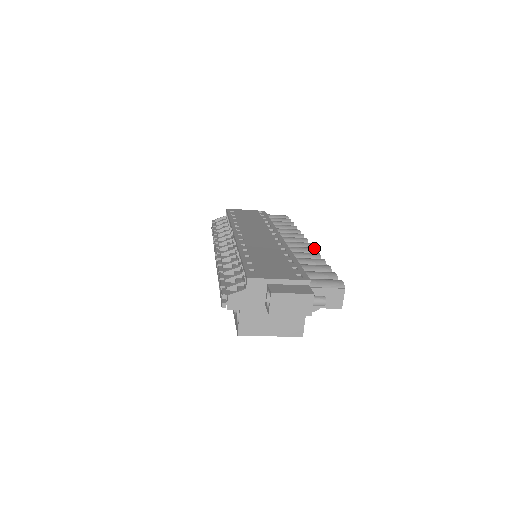
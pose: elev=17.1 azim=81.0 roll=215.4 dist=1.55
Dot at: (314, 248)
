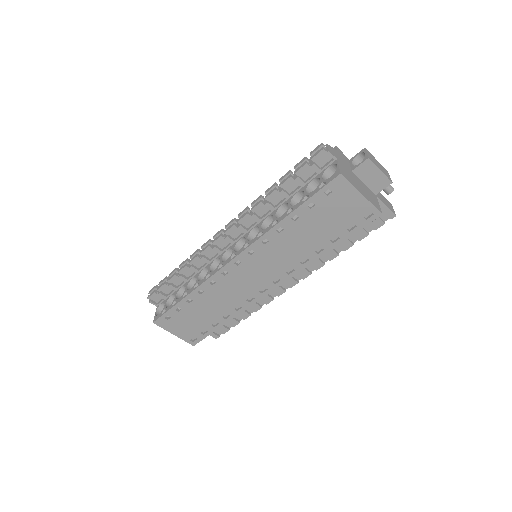
Dot at: occluded
